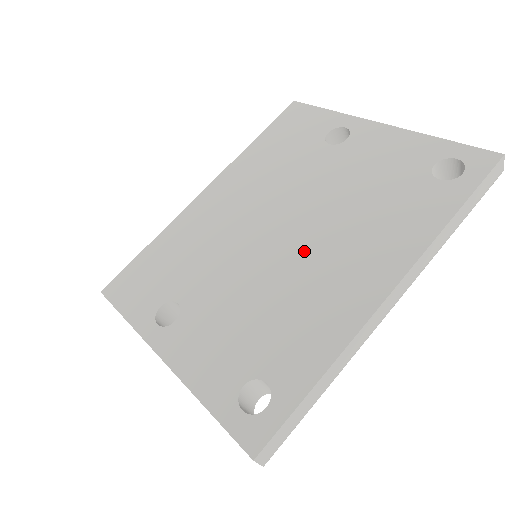
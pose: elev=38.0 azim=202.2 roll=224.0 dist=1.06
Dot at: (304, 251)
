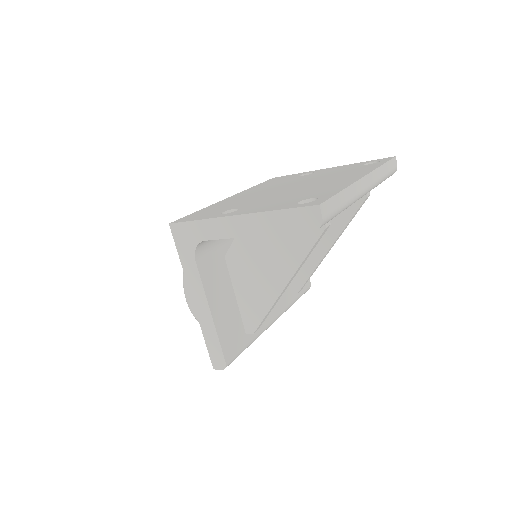
Dot at: (309, 185)
